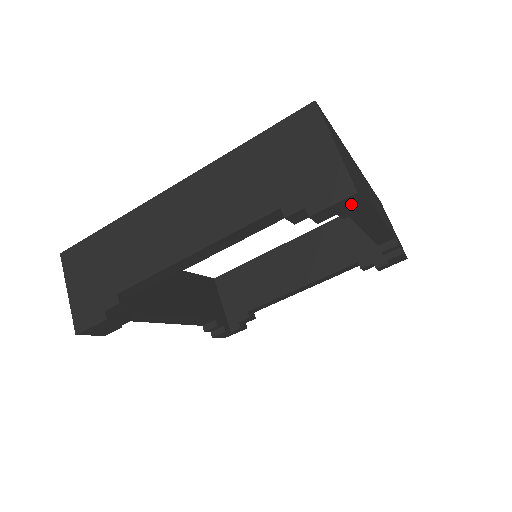
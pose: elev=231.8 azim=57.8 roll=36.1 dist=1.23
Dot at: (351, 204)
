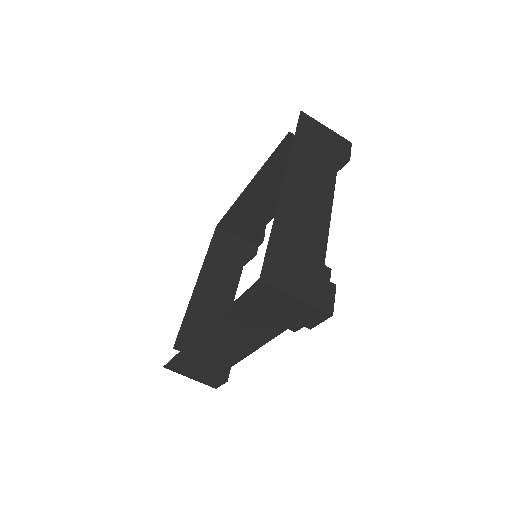
Dot at: occluded
